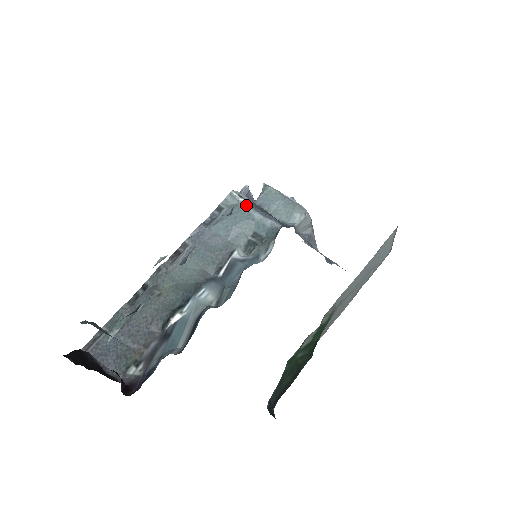
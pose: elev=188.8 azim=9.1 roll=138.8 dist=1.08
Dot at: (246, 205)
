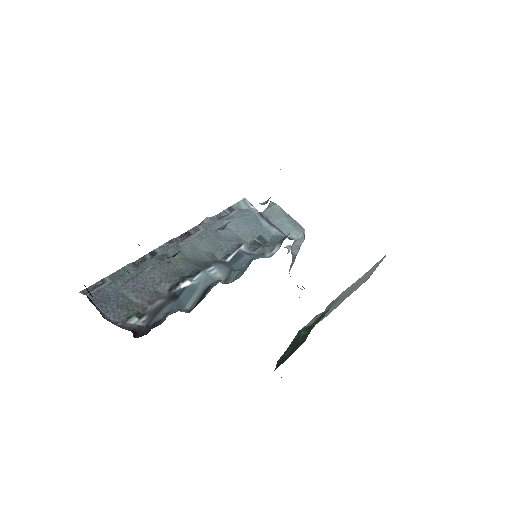
Dot at: (256, 212)
